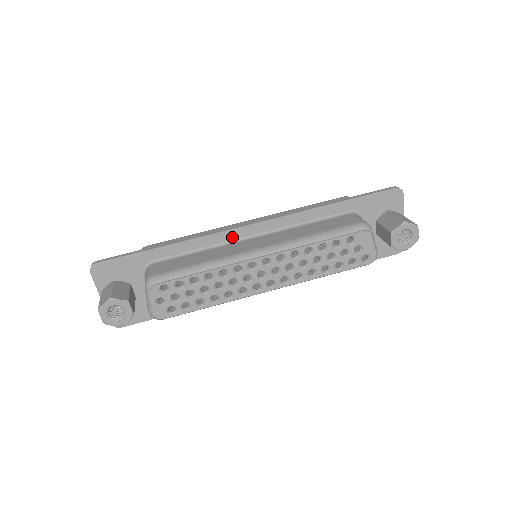
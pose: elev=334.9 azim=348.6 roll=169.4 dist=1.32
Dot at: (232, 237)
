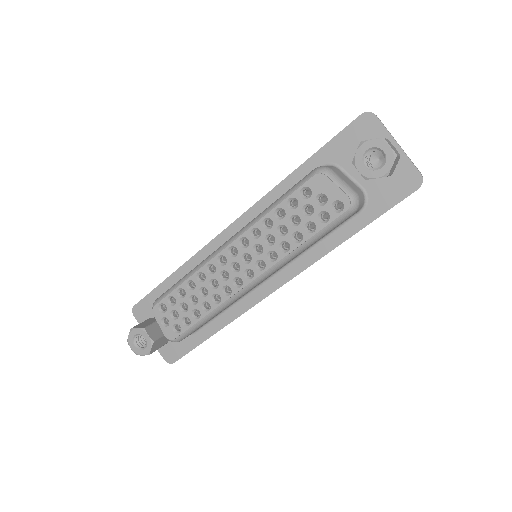
Dot at: (221, 244)
